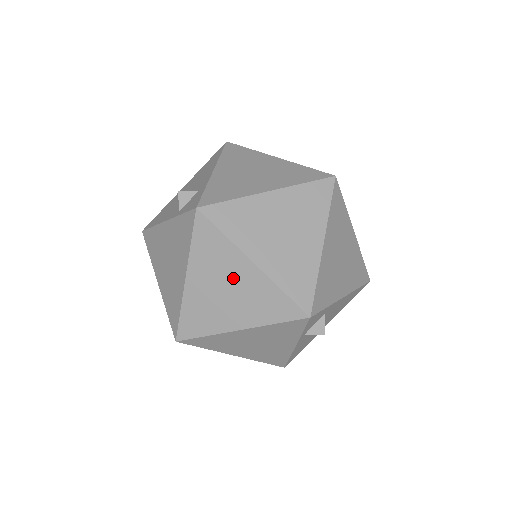
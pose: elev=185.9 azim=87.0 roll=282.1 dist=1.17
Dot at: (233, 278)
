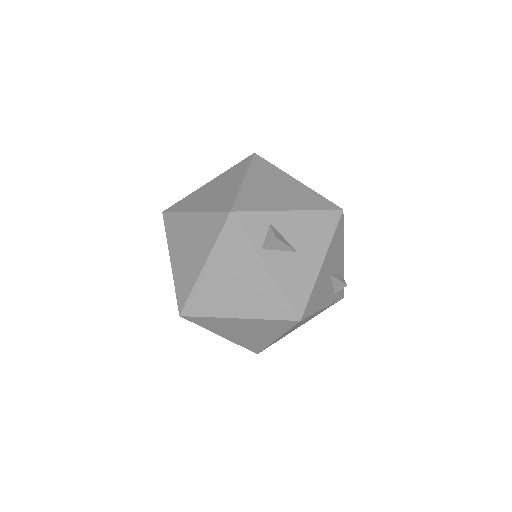
Dot at: (188, 233)
